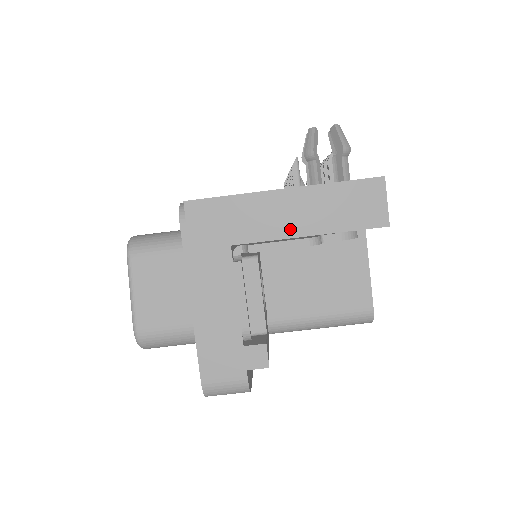
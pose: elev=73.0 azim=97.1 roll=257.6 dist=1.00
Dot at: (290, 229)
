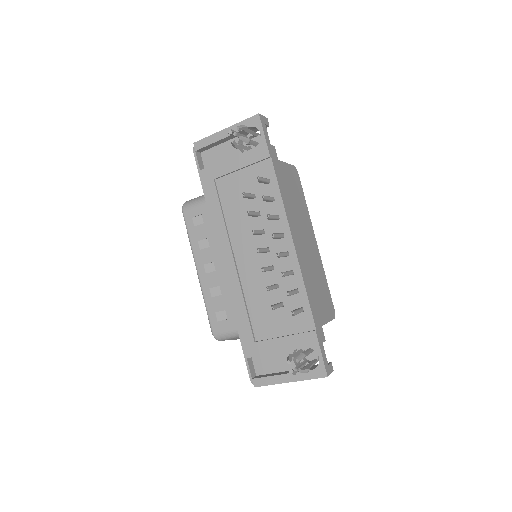
Dot at: occluded
